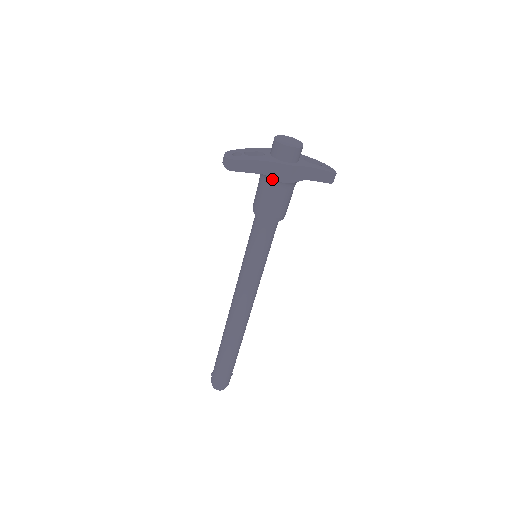
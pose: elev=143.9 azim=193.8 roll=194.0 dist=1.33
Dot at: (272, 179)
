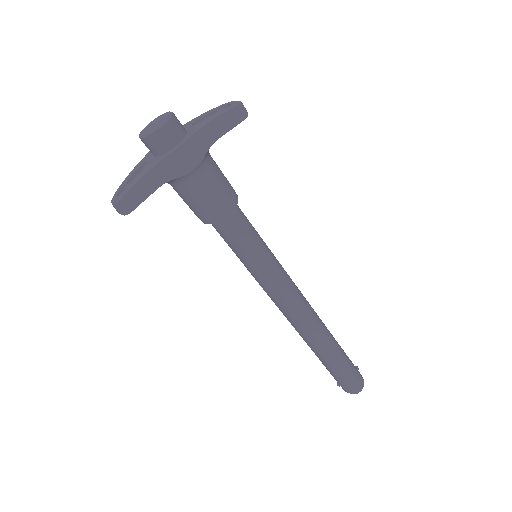
Dot at: (177, 179)
